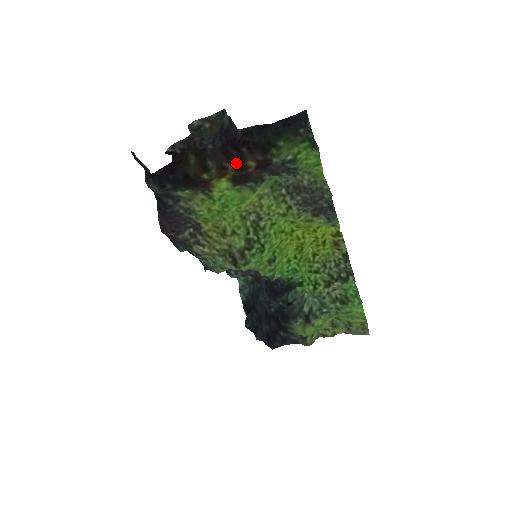
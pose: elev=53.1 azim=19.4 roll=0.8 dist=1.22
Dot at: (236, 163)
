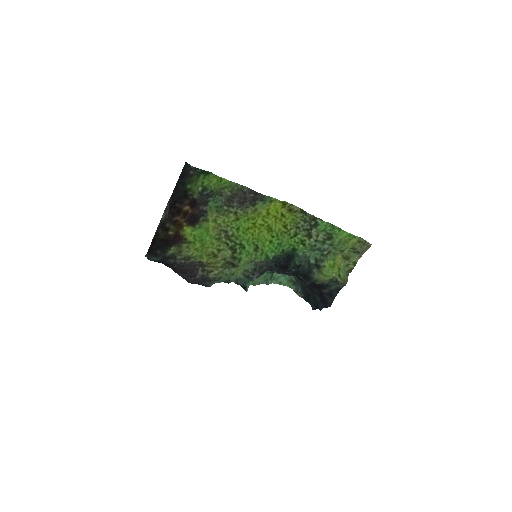
Dot at: (179, 214)
